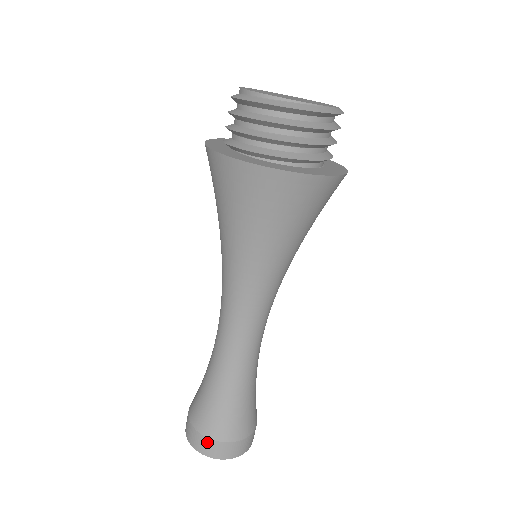
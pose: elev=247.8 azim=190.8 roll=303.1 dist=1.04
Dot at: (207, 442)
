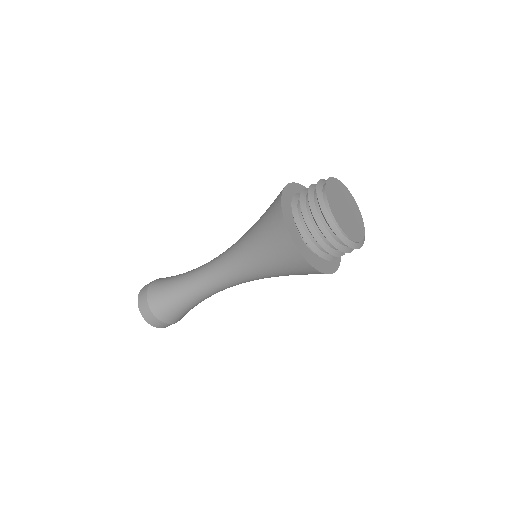
Dot at: (154, 319)
